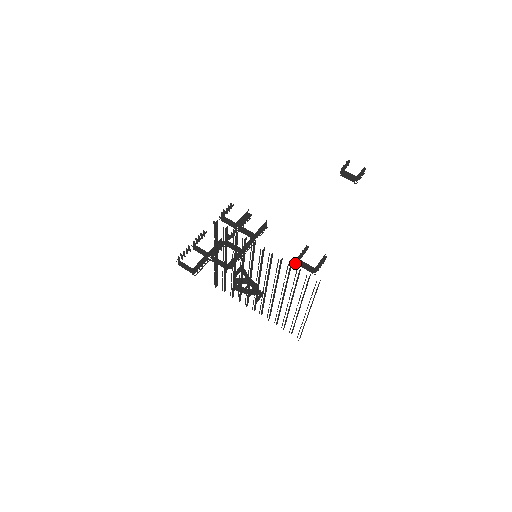
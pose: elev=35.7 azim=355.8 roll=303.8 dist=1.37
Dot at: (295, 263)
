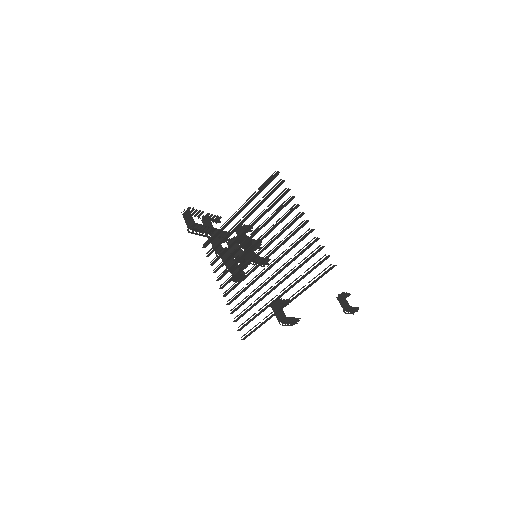
Dot at: occluded
